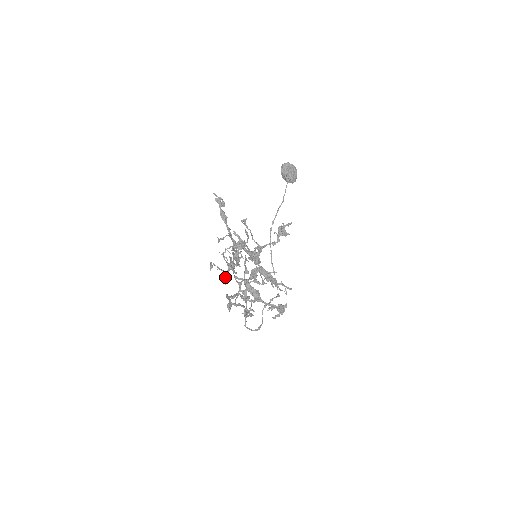
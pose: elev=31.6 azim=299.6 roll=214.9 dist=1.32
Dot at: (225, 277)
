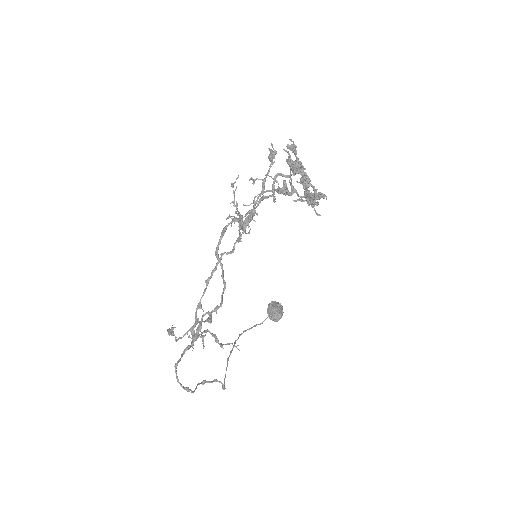
Dot at: occluded
